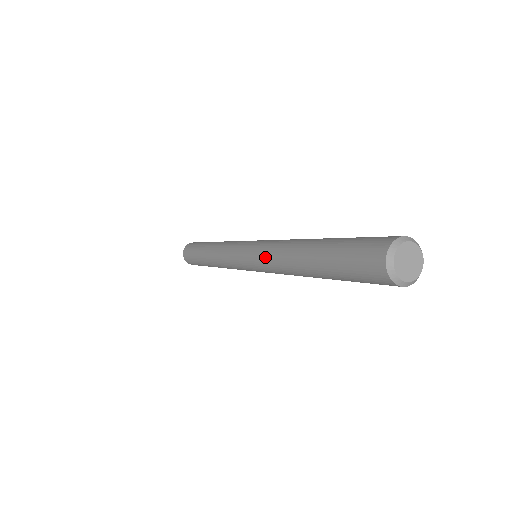
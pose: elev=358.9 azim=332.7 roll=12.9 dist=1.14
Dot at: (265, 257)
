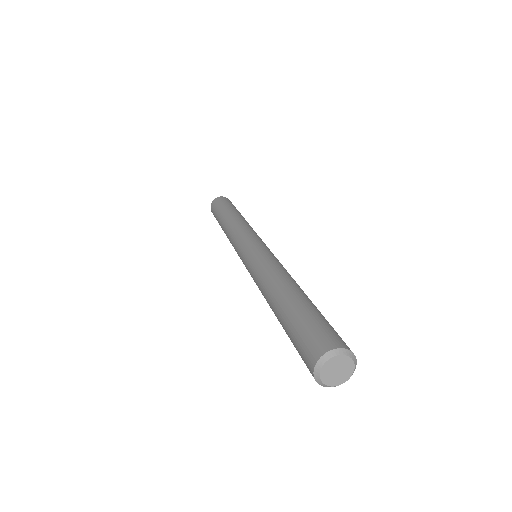
Dot at: (254, 279)
